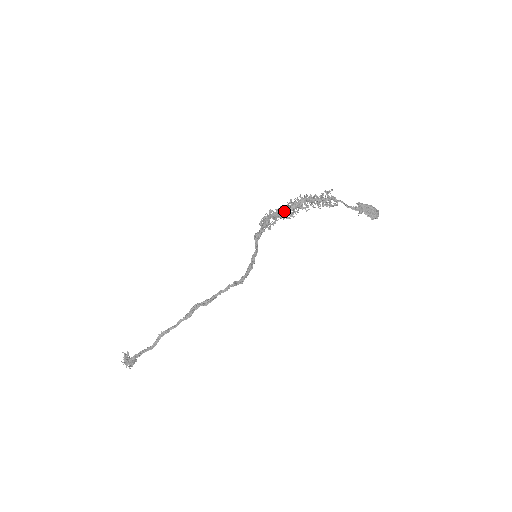
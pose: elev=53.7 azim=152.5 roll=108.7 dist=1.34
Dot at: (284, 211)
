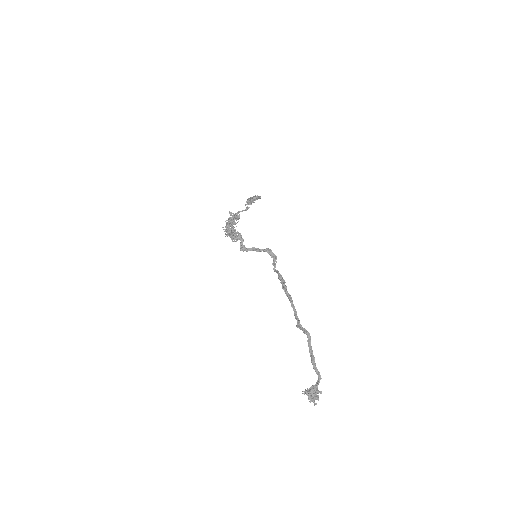
Dot at: occluded
